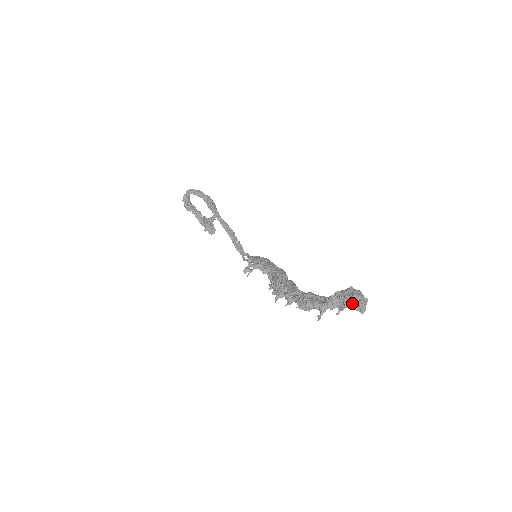
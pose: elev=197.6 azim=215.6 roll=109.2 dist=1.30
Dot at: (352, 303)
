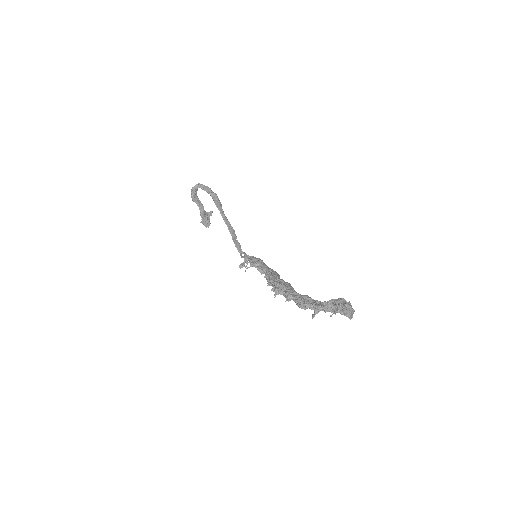
Dot at: (344, 310)
